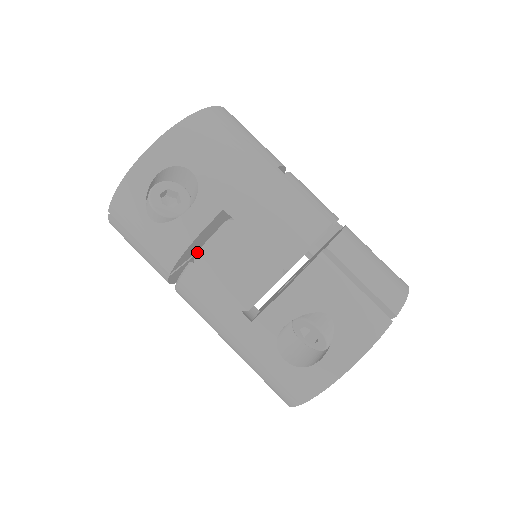
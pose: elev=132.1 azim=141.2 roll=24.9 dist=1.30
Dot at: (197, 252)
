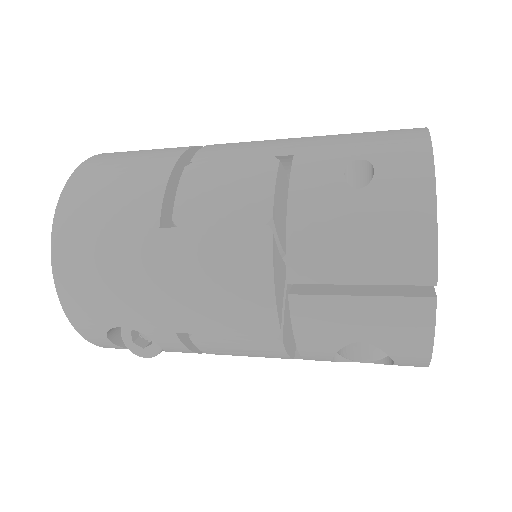
Dot at: occluded
